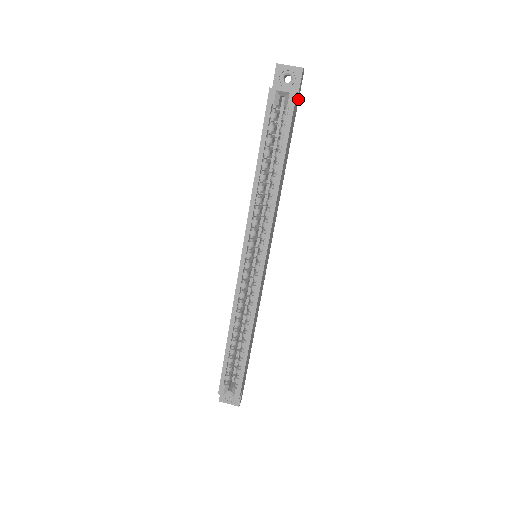
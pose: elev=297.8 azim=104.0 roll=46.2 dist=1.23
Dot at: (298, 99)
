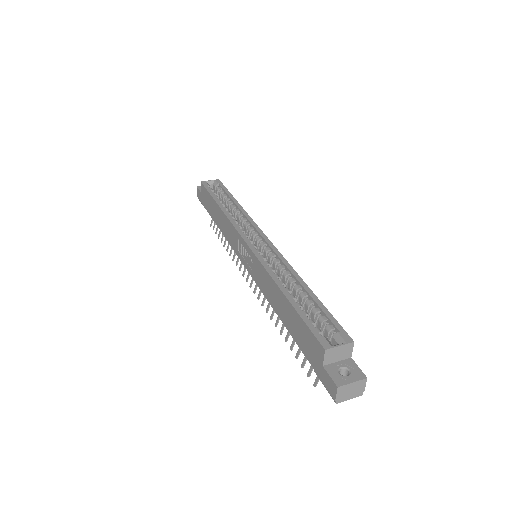
Dot at: occluded
